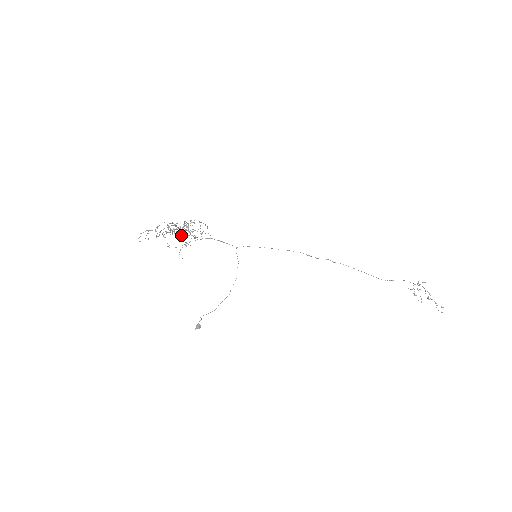
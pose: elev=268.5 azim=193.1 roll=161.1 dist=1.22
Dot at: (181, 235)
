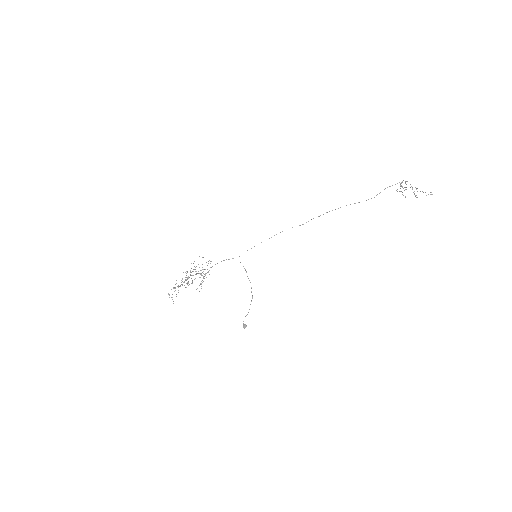
Dot at: (195, 274)
